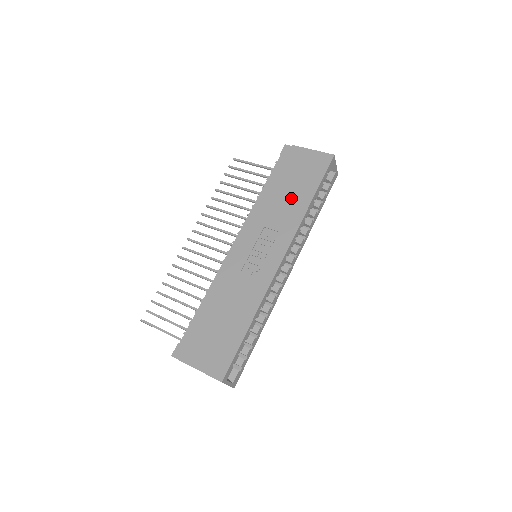
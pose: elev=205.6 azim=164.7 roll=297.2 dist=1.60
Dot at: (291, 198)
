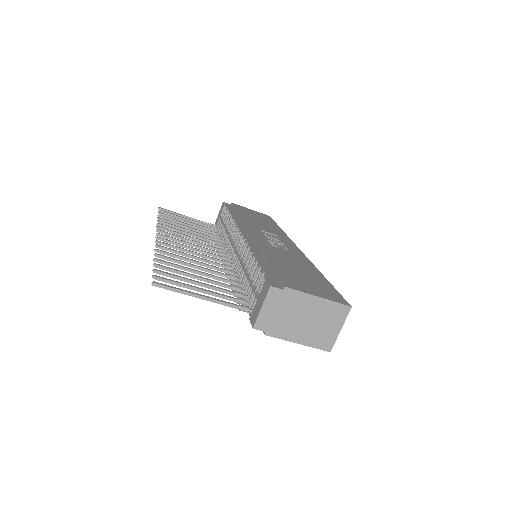
Dot at: (264, 223)
